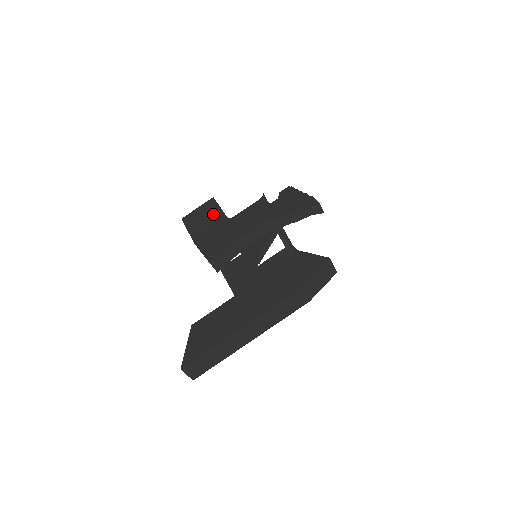
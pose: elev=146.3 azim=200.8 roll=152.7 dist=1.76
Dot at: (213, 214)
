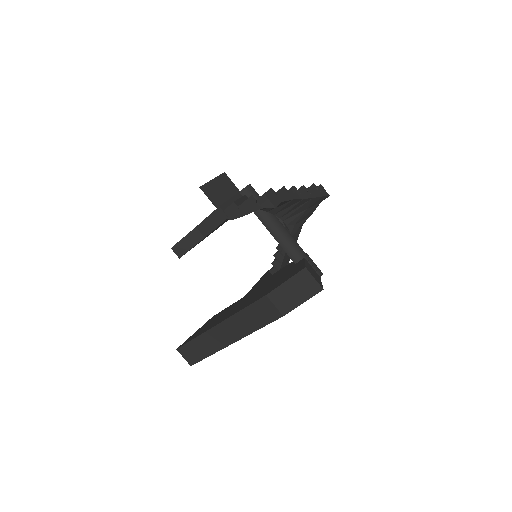
Dot at: occluded
